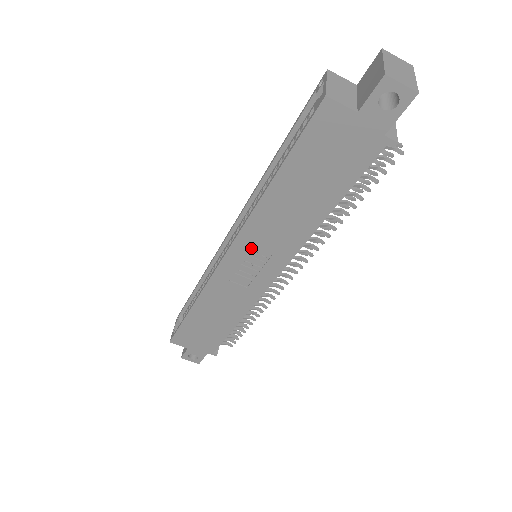
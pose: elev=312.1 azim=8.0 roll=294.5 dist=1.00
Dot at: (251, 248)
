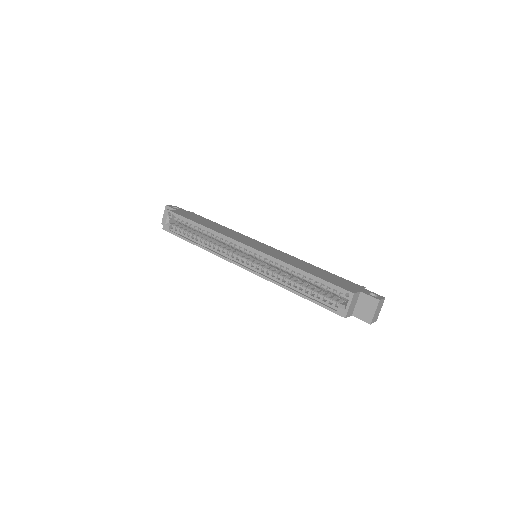
Dot at: occluded
